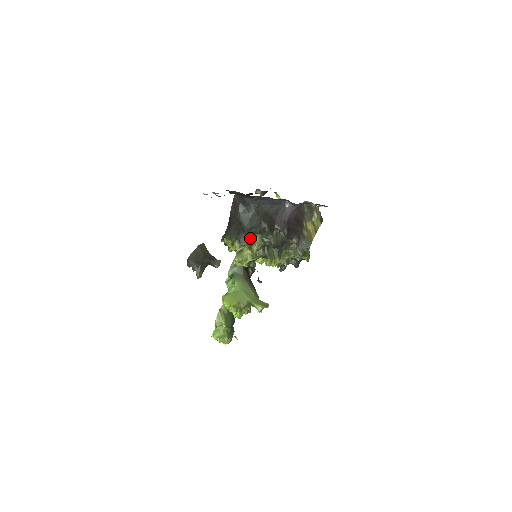
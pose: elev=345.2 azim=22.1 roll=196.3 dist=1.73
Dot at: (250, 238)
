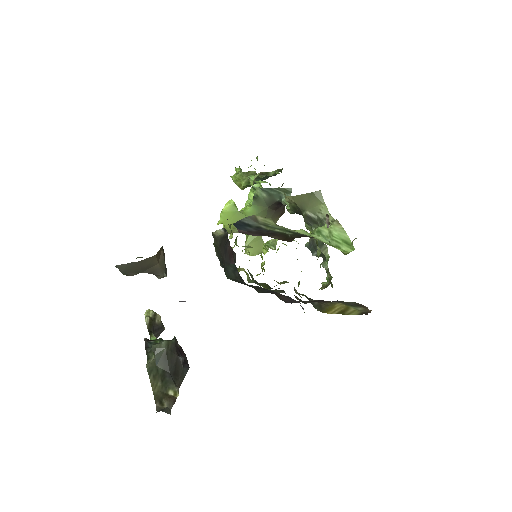
Dot at: occluded
